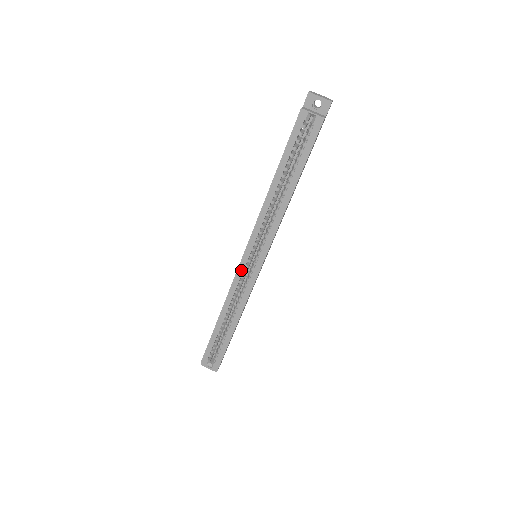
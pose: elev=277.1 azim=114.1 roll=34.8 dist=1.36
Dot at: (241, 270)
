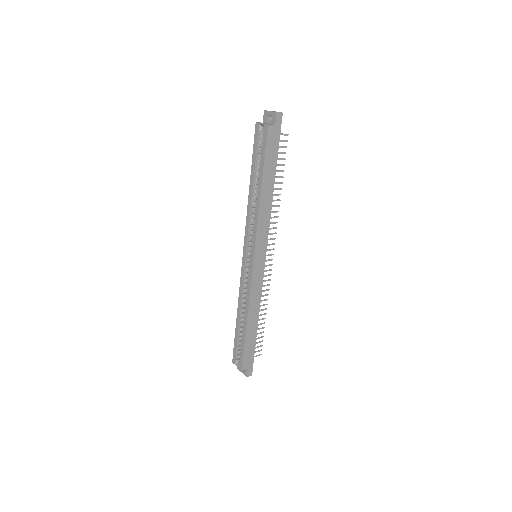
Dot at: (243, 267)
